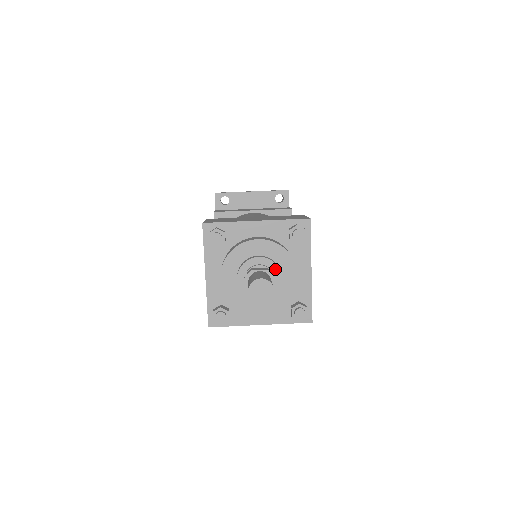
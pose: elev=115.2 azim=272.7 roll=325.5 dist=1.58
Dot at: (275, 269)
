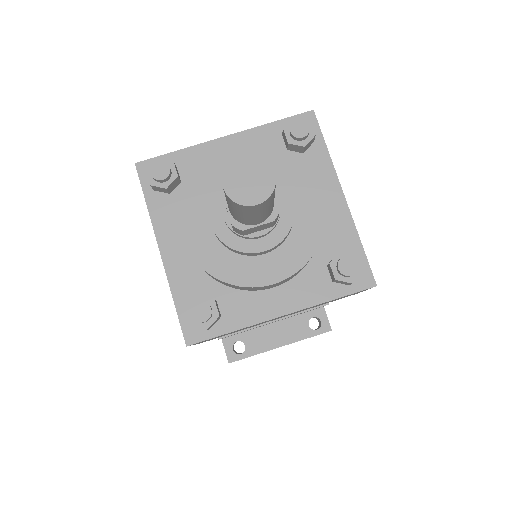
Dot at: occluded
